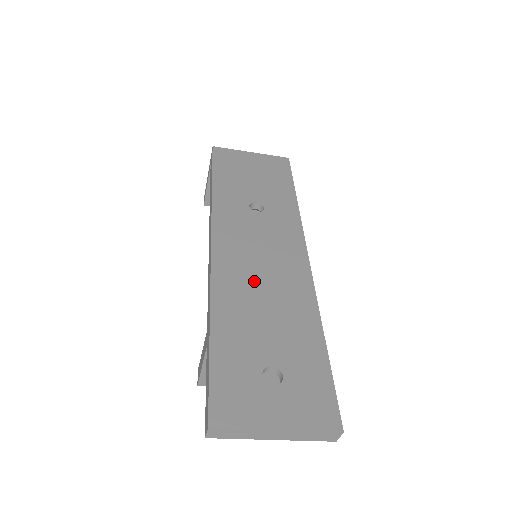
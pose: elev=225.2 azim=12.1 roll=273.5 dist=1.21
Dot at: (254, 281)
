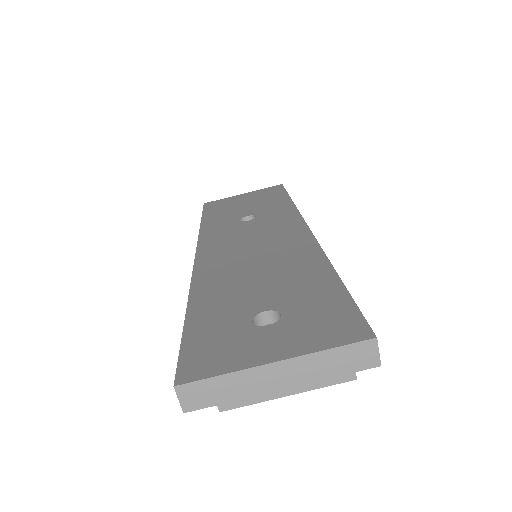
Dot at: (243, 260)
